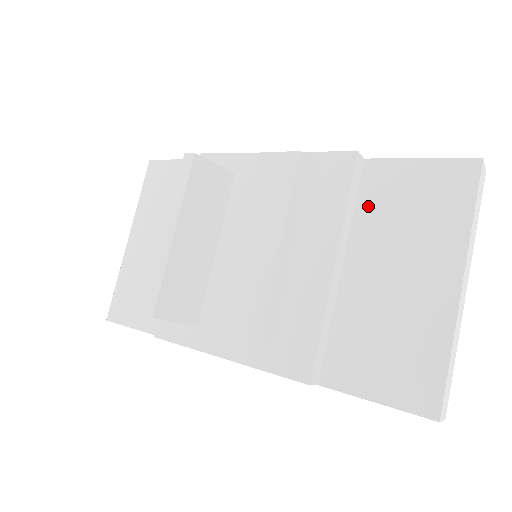
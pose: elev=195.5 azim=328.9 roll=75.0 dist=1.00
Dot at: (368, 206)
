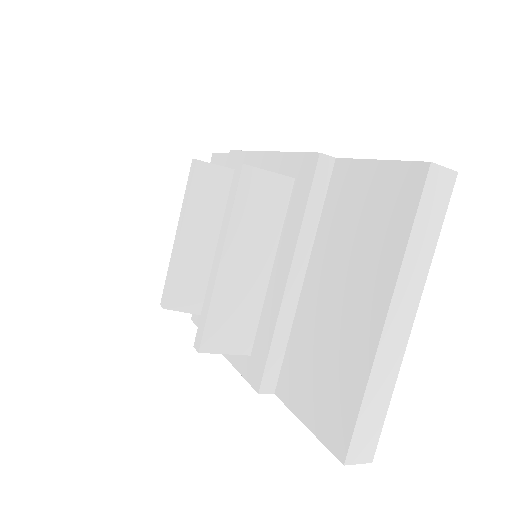
Dot at: (330, 214)
